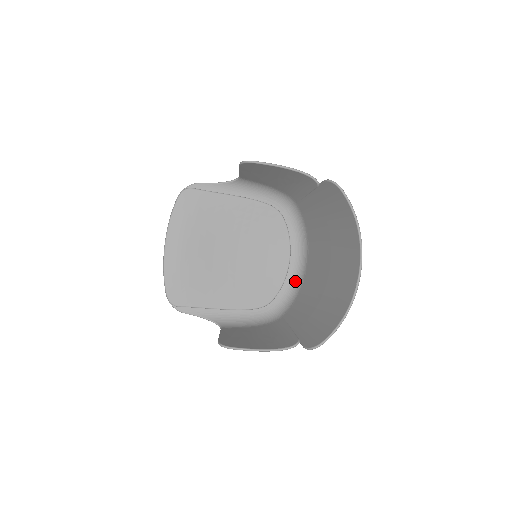
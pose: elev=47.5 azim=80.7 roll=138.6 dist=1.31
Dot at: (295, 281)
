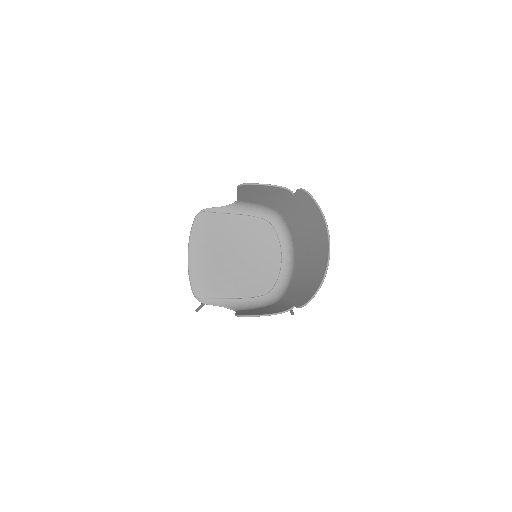
Dot at: (287, 273)
